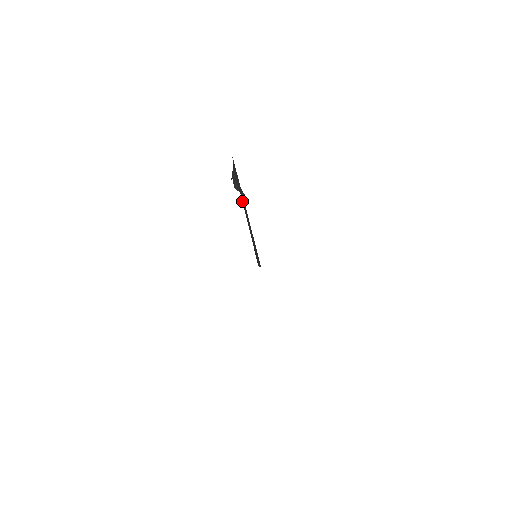
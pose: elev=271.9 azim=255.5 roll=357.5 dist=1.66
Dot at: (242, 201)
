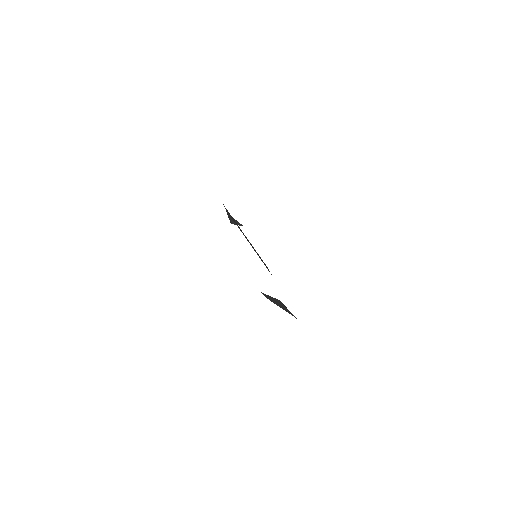
Dot at: (238, 227)
